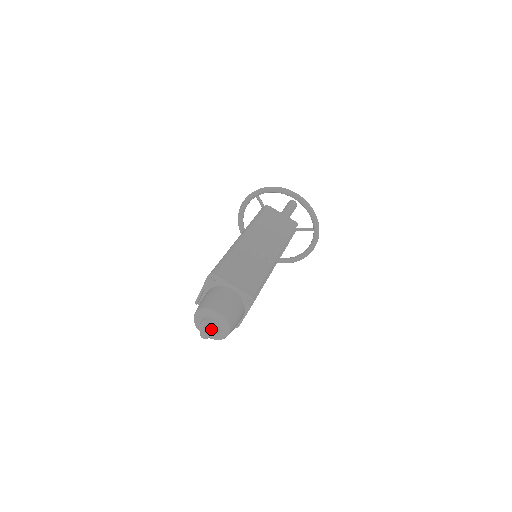
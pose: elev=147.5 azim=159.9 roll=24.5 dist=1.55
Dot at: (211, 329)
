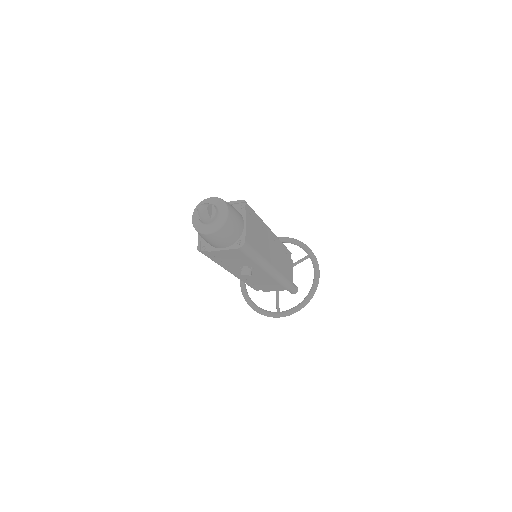
Dot at: (207, 204)
